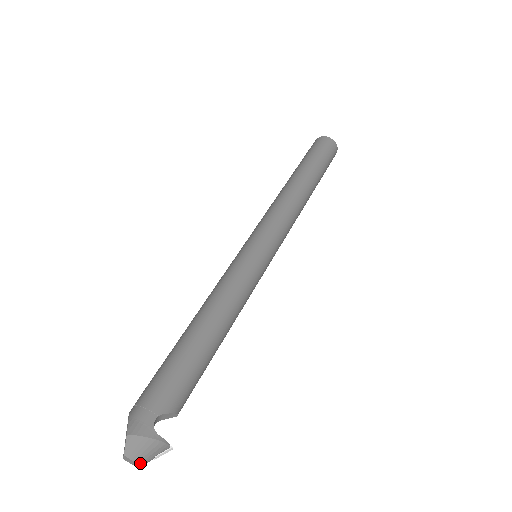
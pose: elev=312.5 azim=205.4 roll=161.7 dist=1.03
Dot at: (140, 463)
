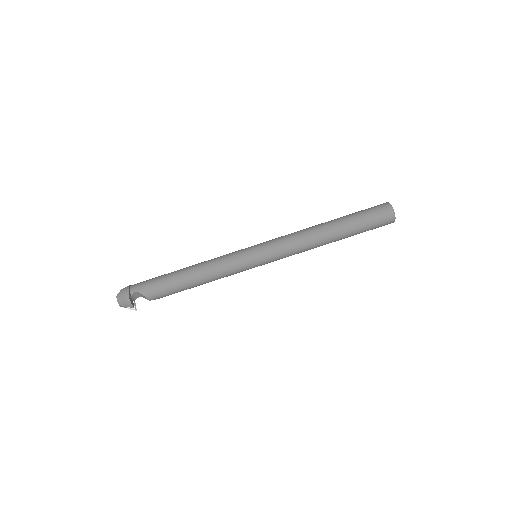
Dot at: (120, 304)
